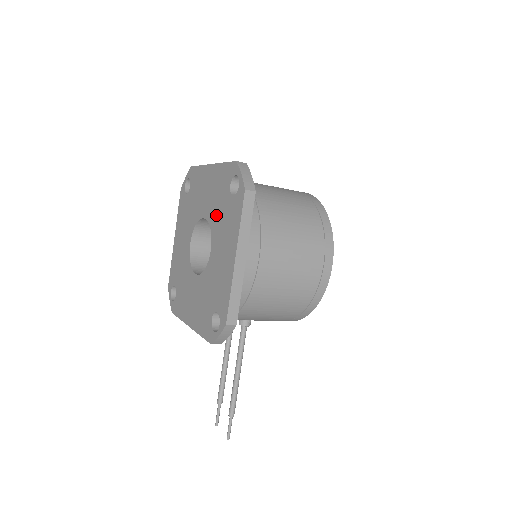
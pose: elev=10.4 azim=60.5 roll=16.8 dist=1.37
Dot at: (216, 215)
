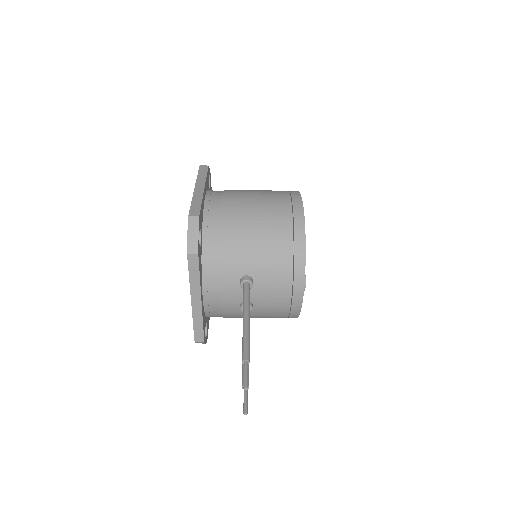
Dot at: occluded
